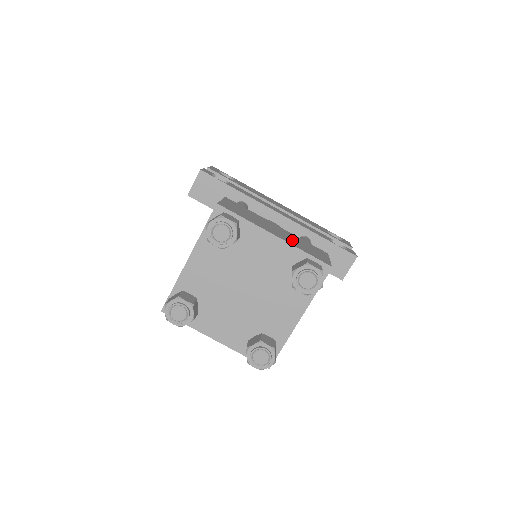
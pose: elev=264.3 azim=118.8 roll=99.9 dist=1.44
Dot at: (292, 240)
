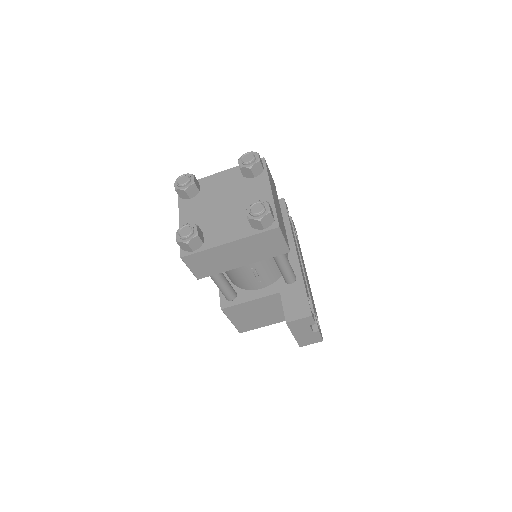
Dot at: (278, 210)
